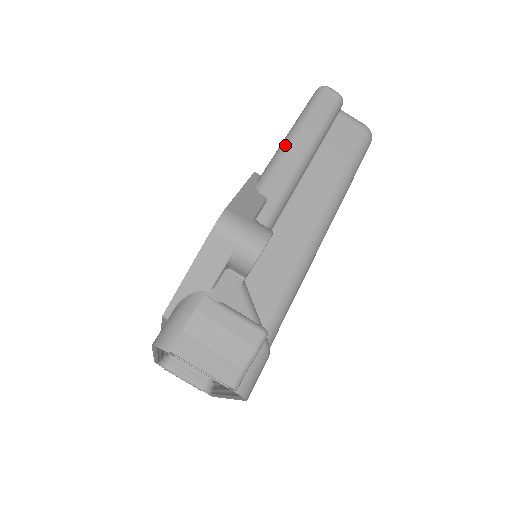
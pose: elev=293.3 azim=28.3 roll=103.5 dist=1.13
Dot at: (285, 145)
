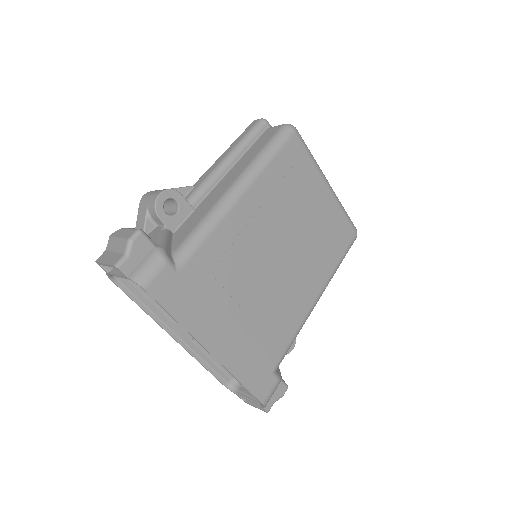
Dot at: occluded
